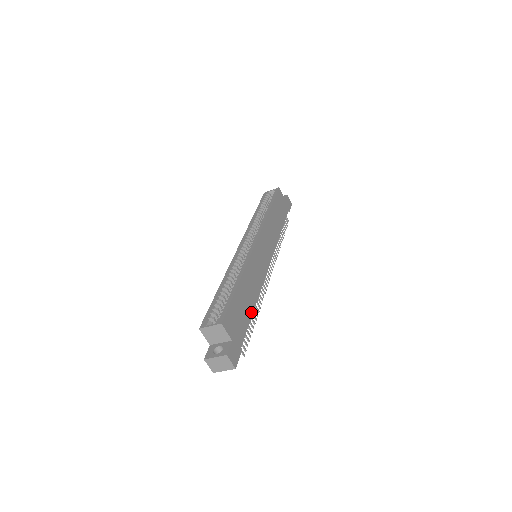
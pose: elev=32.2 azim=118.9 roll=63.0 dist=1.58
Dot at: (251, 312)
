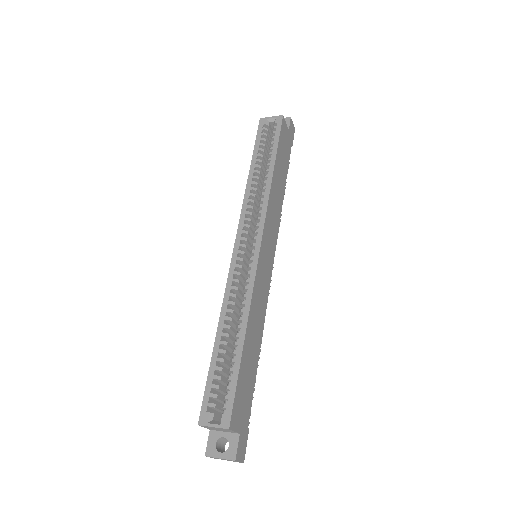
Dot at: (256, 364)
